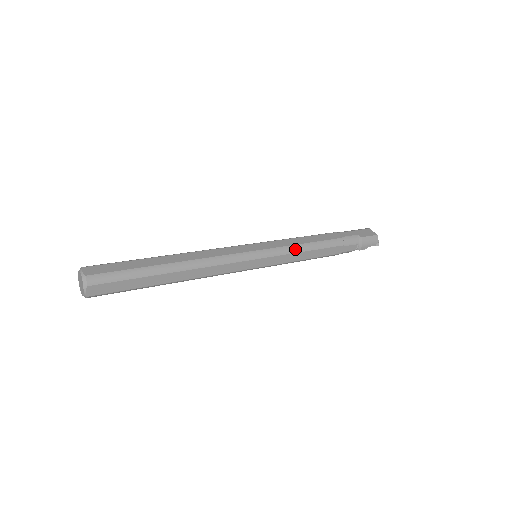
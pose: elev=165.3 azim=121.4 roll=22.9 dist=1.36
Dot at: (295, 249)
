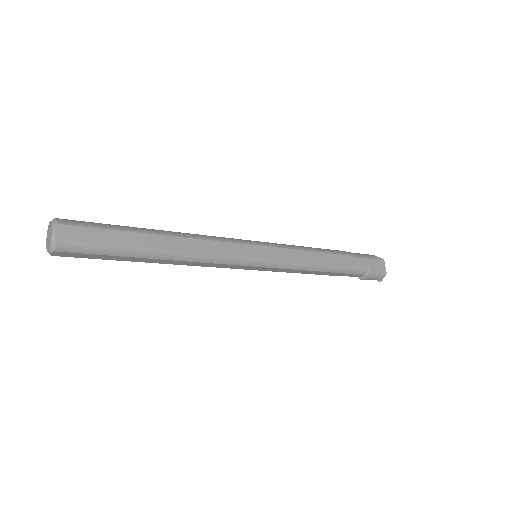
Dot at: (299, 266)
